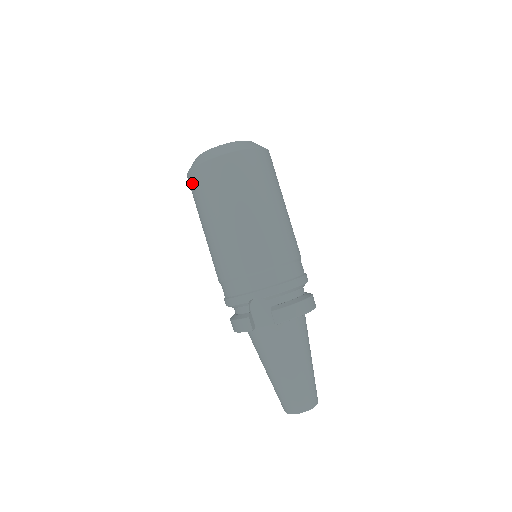
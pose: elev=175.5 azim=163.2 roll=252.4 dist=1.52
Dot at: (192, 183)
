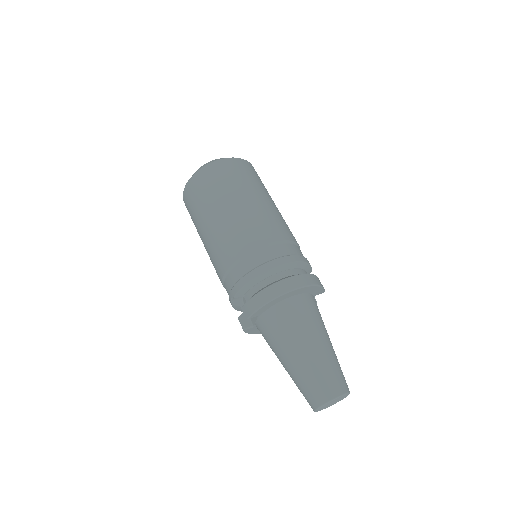
Dot at: occluded
